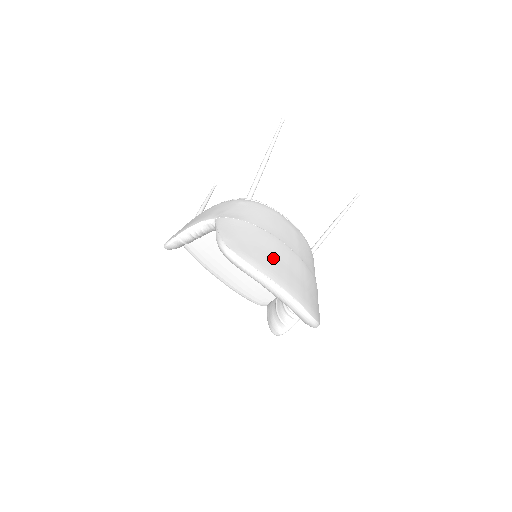
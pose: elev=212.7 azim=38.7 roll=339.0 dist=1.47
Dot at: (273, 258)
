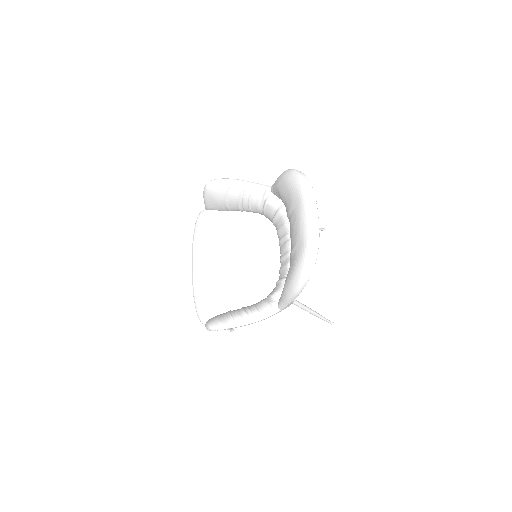
Dot at: occluded
